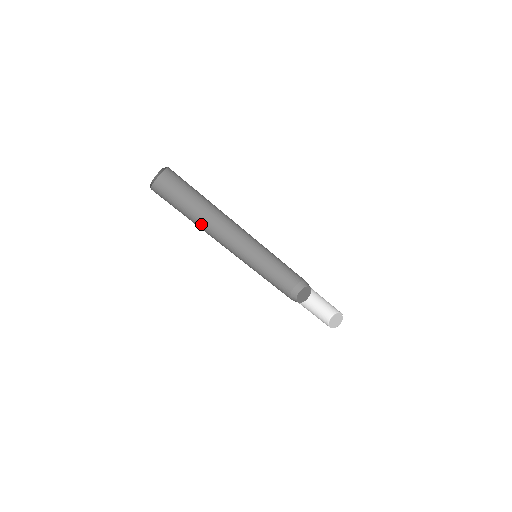
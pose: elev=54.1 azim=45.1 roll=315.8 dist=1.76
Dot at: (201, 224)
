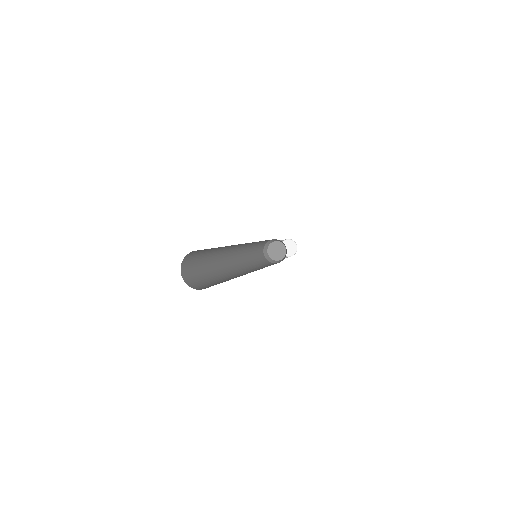
Dot at: (217, 256)
